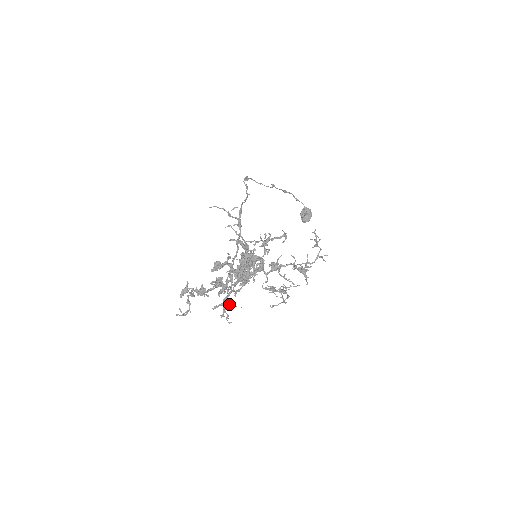
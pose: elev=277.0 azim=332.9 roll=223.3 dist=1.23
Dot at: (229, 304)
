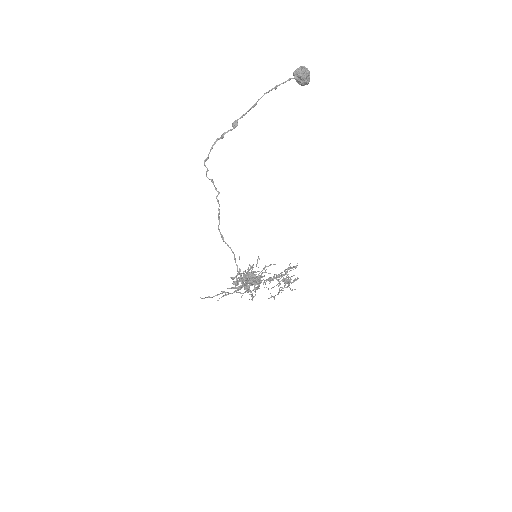
Dot at: occluded
